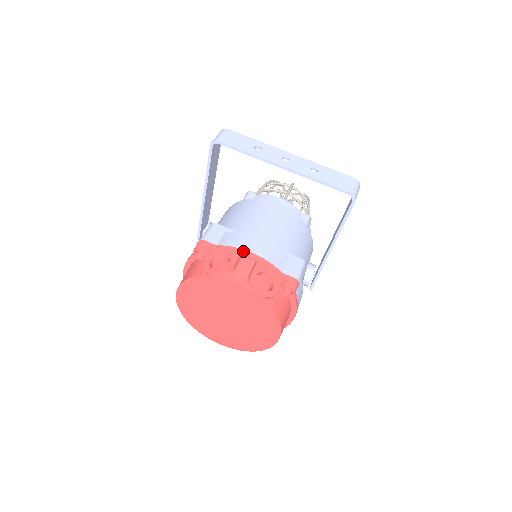
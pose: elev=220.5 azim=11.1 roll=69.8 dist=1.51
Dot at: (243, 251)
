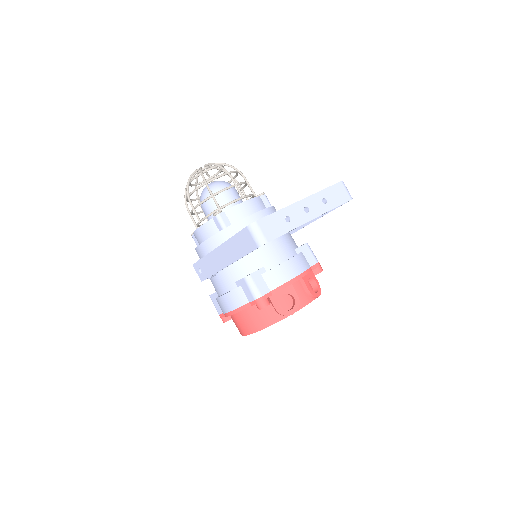
Dot at: (292, 281)
